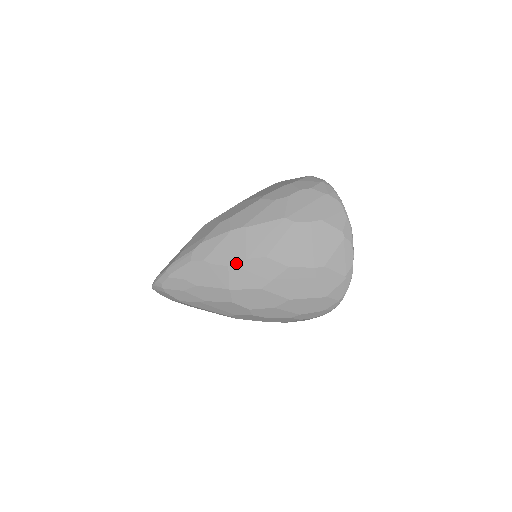
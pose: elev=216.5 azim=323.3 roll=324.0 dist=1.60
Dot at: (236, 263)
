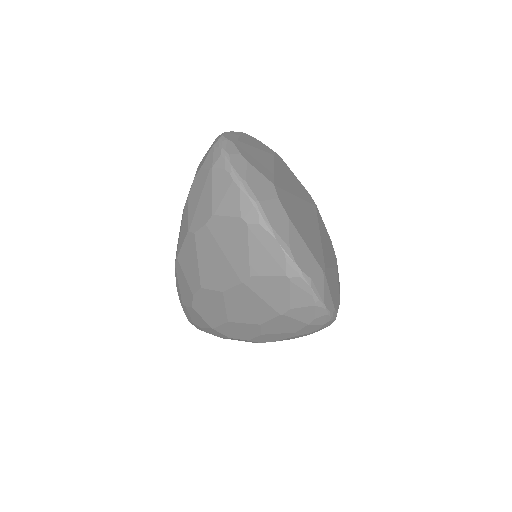
Dot at: (192, 302)
